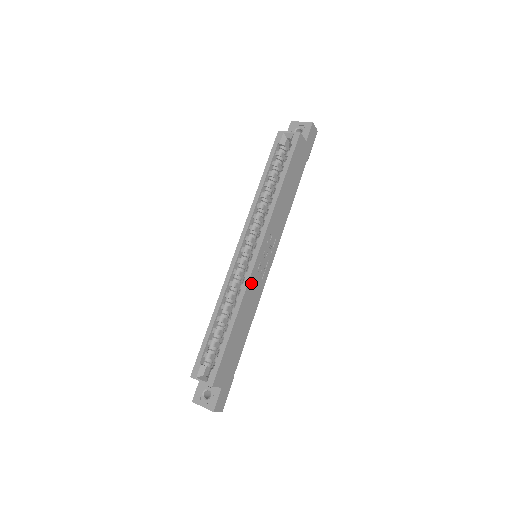
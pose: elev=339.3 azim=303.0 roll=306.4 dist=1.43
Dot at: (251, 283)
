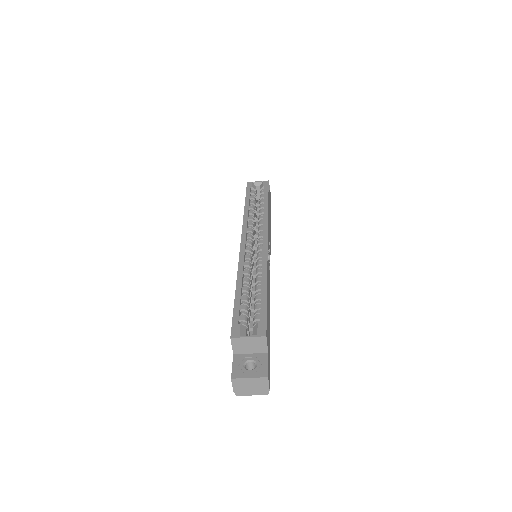
Dot at: occluded
